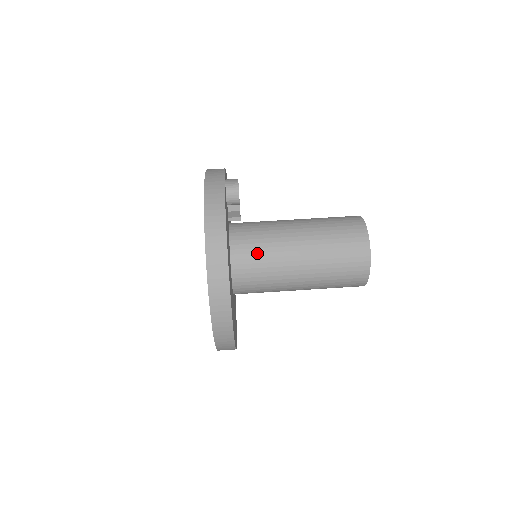
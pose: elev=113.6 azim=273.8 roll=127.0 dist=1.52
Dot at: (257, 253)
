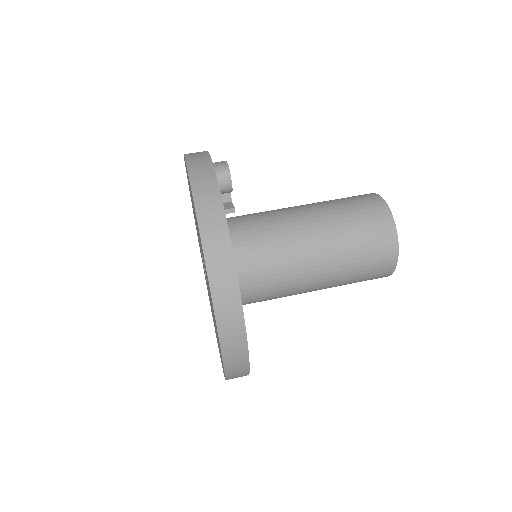
Dot at: (261, 250)
